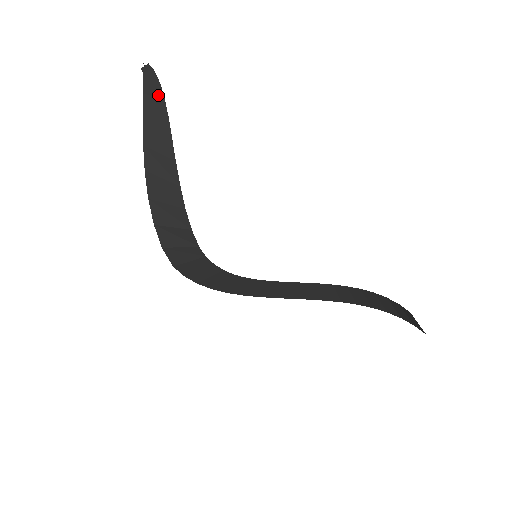
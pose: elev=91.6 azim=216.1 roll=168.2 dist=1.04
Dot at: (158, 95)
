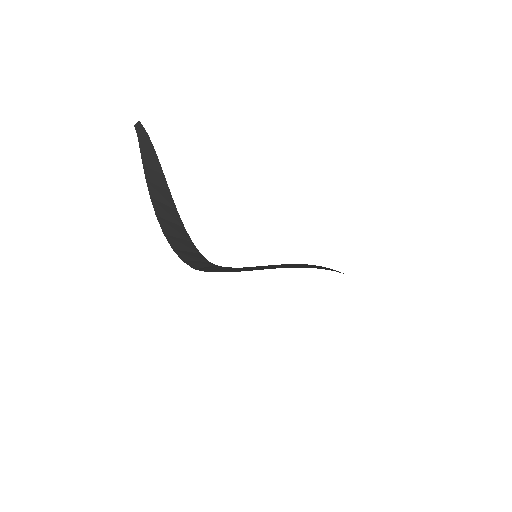
Dot at: (152, 155)
